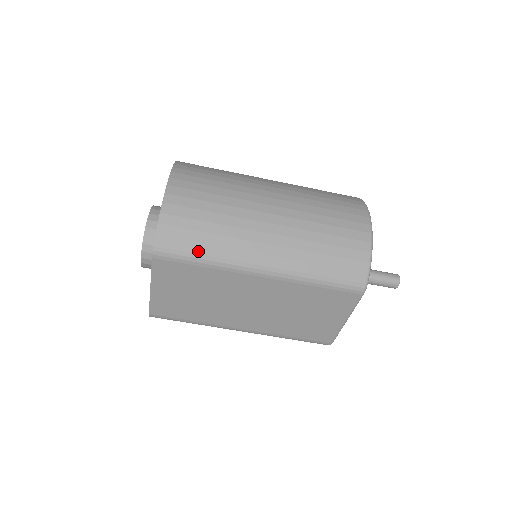
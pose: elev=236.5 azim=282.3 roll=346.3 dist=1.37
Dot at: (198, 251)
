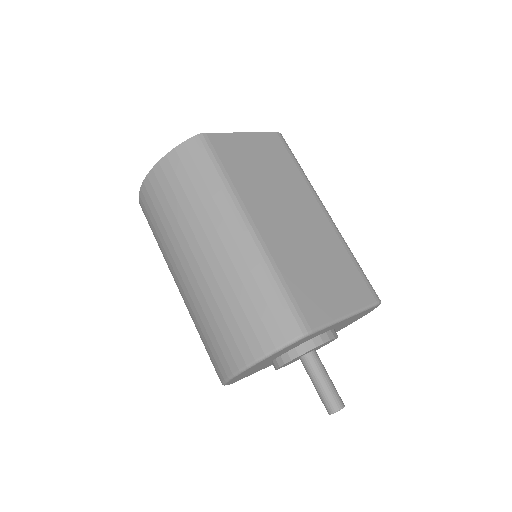
Dot at: occluded
